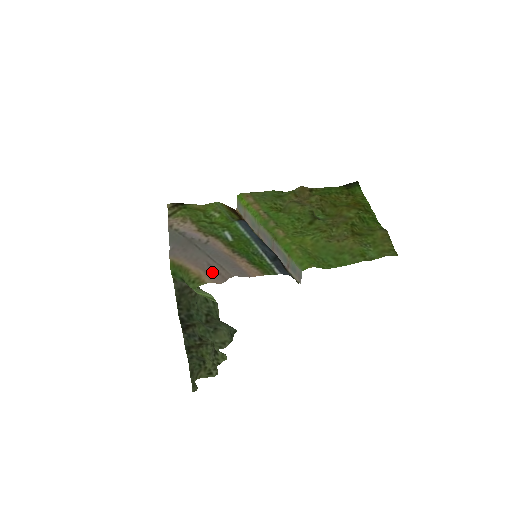
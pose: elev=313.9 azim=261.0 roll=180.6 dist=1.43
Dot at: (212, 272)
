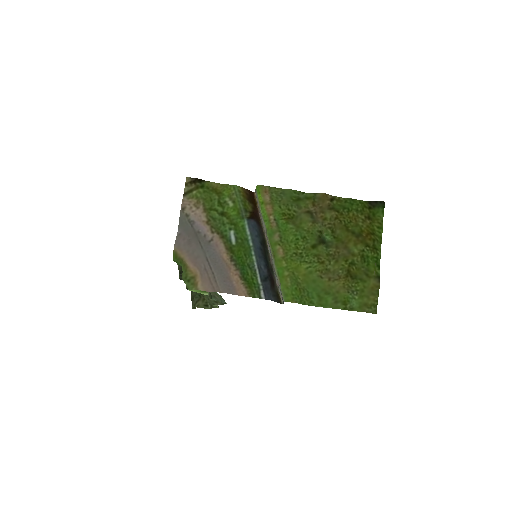
Dot at: (206, 278)
